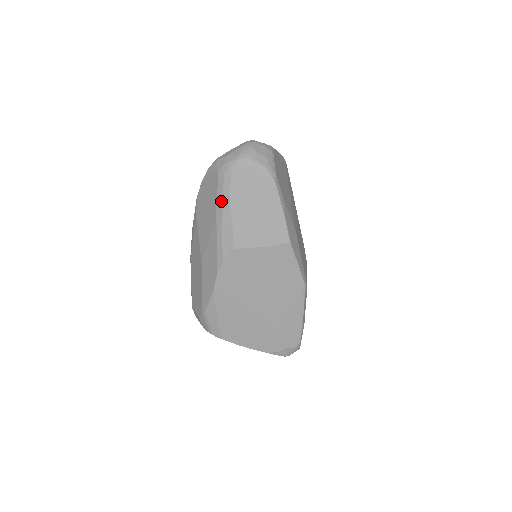
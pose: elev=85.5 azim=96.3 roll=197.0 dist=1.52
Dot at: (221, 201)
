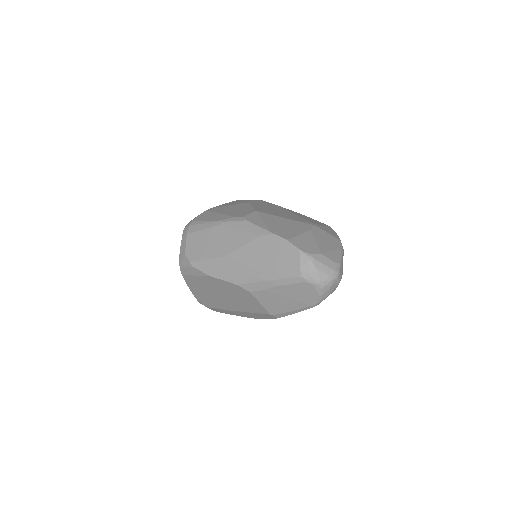
Dot at: (279, 277)
